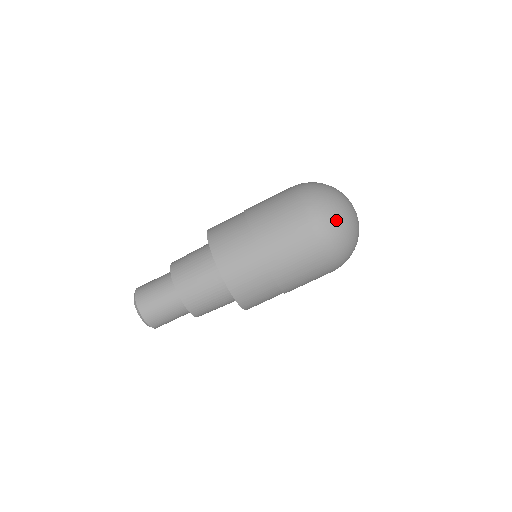
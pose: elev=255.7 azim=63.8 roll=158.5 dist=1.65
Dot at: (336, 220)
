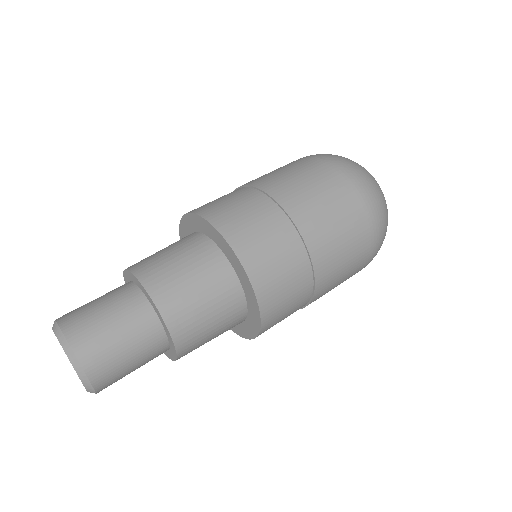
Dot at: occluded
